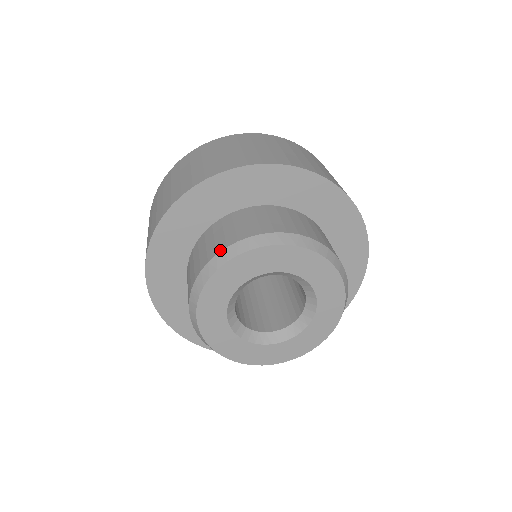
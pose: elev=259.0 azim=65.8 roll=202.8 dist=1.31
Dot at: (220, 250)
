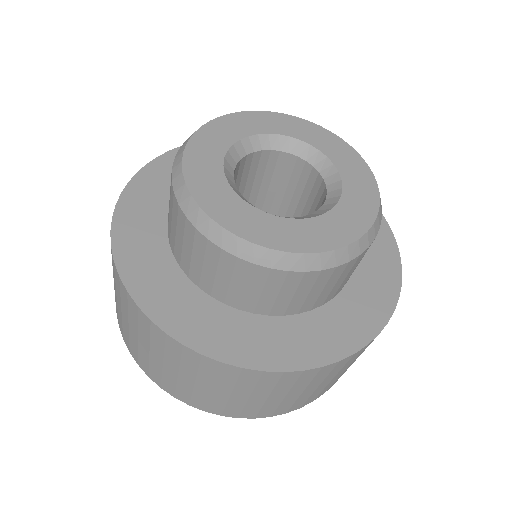
Dot at: occluded
